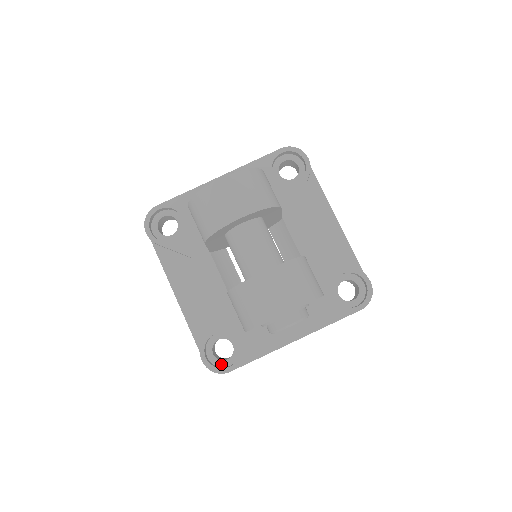
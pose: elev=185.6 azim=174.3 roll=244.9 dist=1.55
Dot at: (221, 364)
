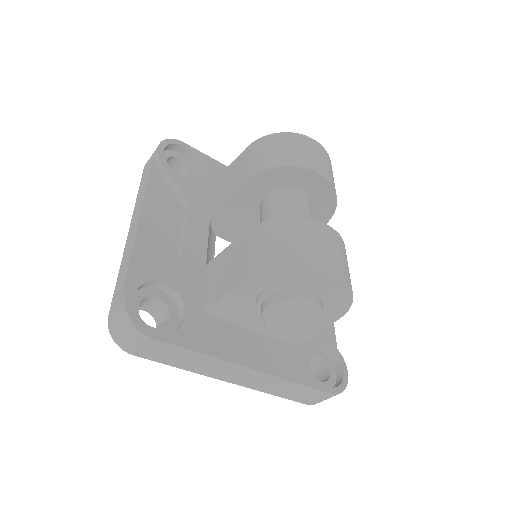
Dot at: occluded
